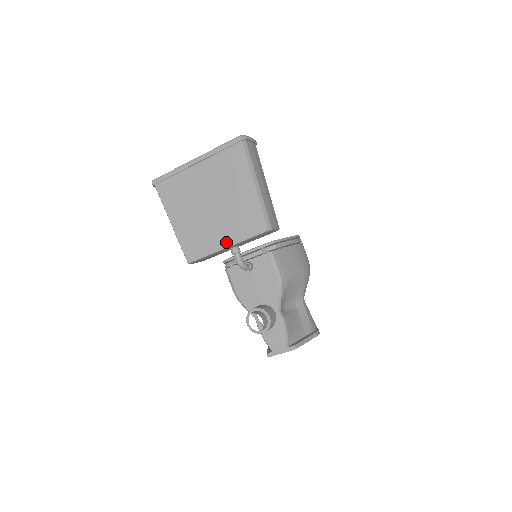
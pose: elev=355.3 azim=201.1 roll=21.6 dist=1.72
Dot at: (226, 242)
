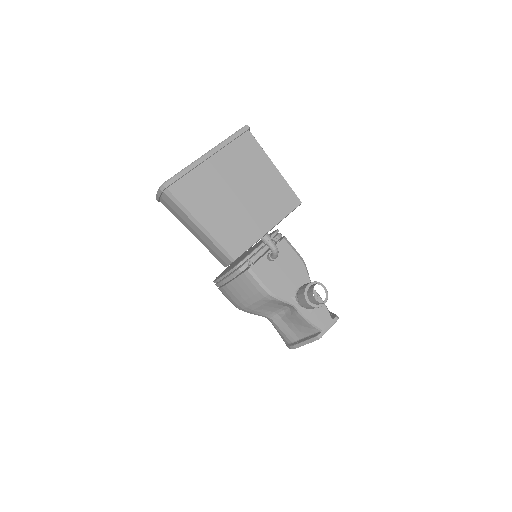
Dot at: (267, 225)
